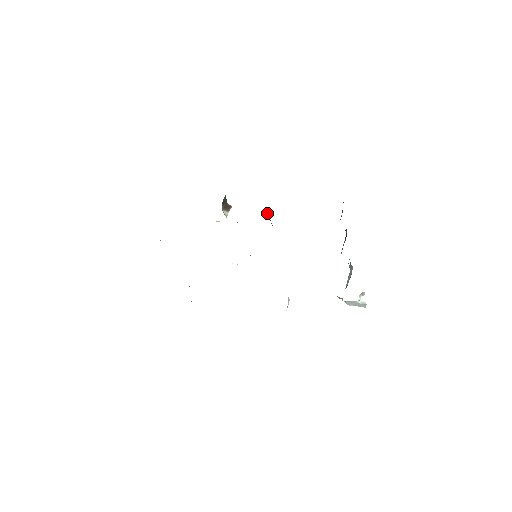
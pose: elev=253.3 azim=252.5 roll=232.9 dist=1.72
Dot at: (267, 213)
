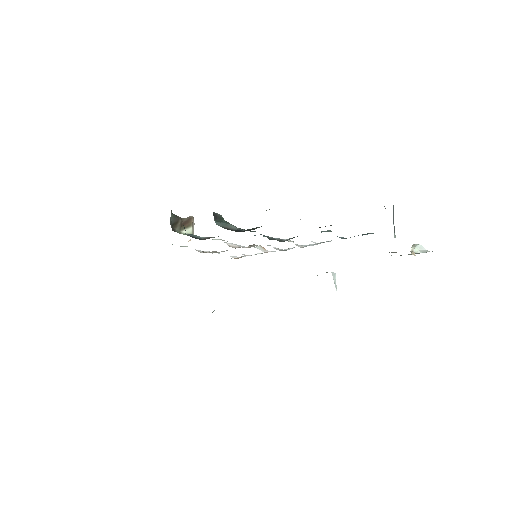
Dot at: (217, 223)
